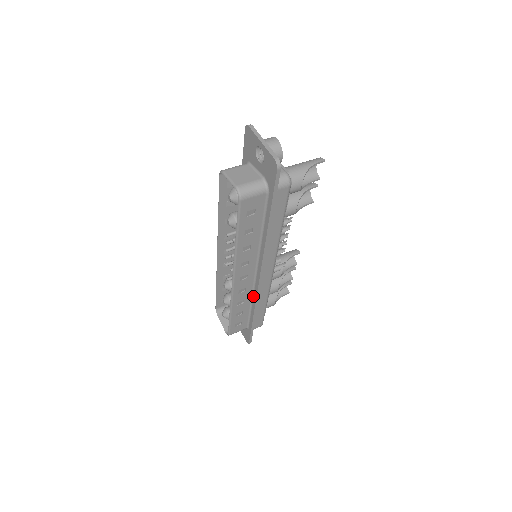
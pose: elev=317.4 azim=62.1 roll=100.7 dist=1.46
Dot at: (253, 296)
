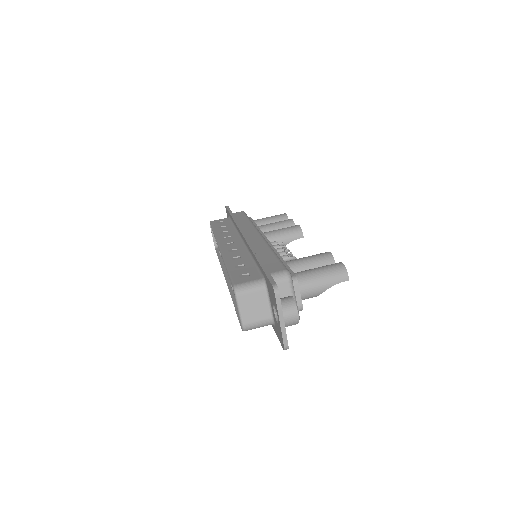
Dot at: occluded
